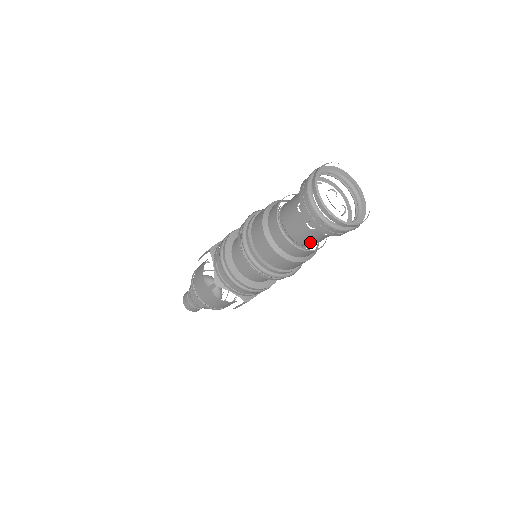
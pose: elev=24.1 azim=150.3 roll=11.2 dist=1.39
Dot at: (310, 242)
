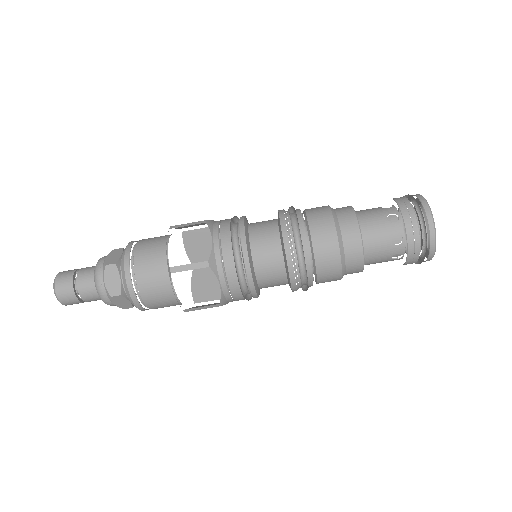
Dot at: (371, 258)
